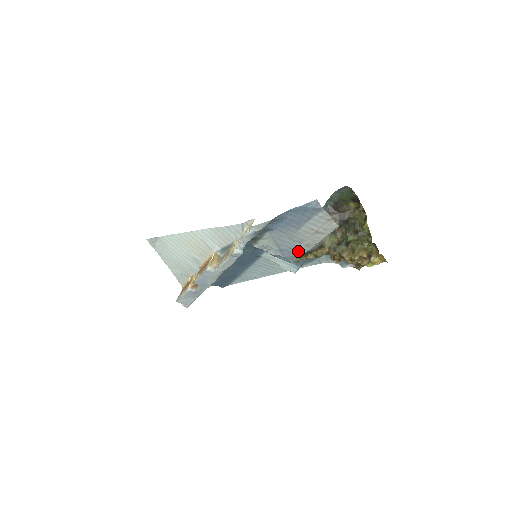
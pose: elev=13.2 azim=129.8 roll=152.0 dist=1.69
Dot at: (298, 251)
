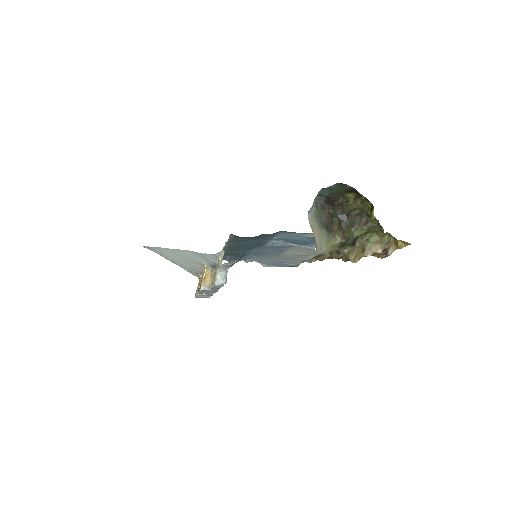
Dot at: (292, 264)
